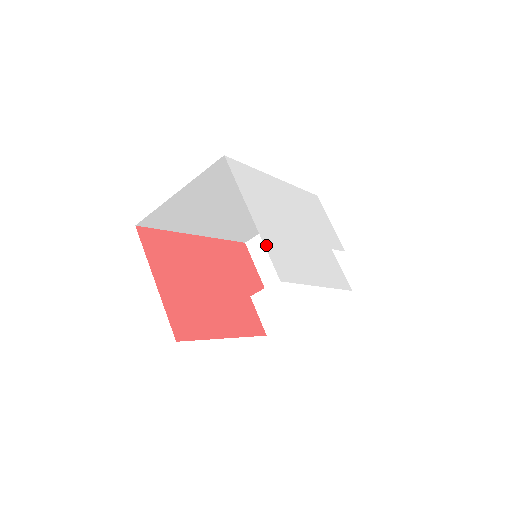
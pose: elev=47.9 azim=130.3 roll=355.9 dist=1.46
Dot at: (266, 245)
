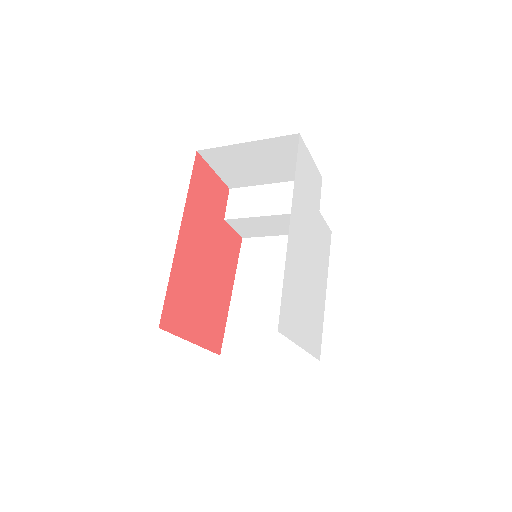
Dot at: (311, 351)
